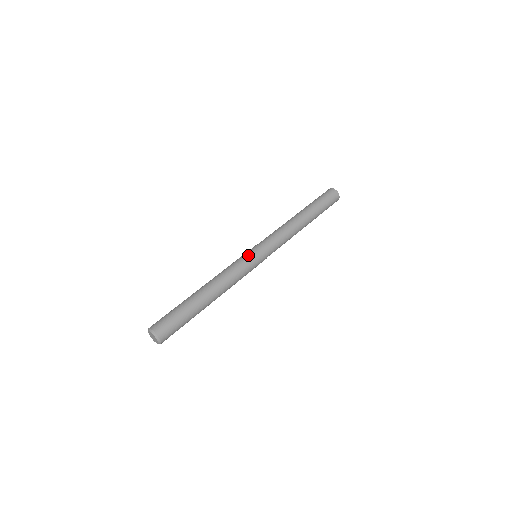
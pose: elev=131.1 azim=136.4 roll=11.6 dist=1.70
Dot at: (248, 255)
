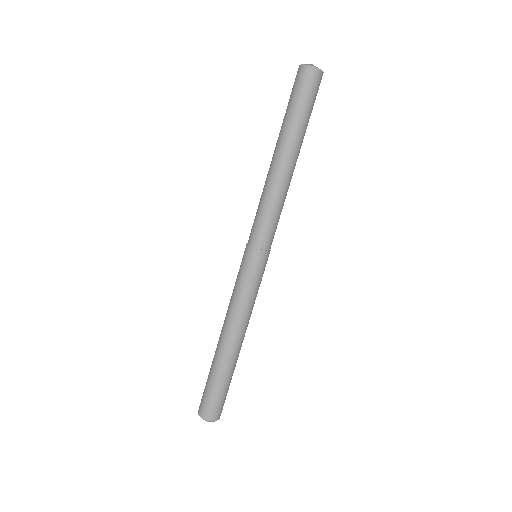
Dot at: (261, 274)
